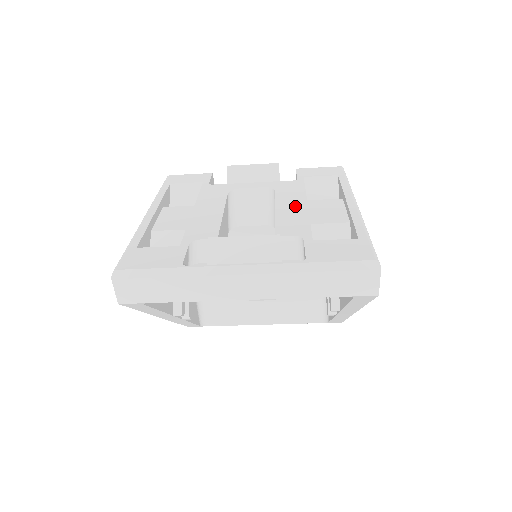
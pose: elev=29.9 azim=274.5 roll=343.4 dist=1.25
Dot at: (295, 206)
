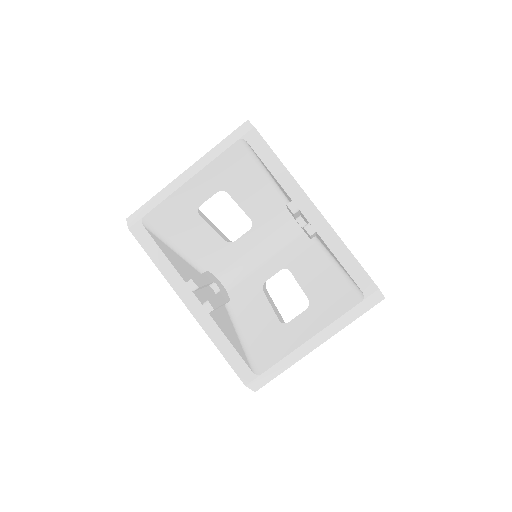
Dot at: occluded
